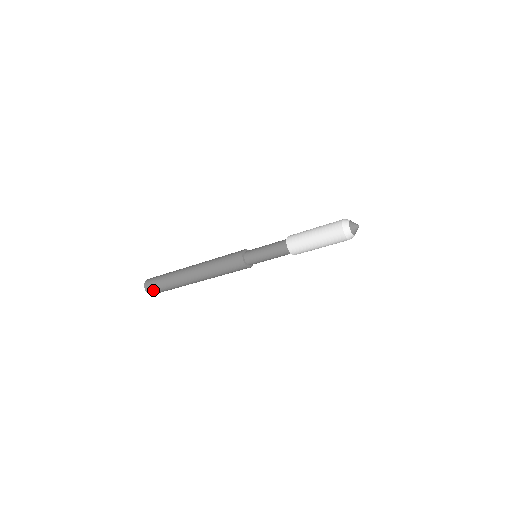
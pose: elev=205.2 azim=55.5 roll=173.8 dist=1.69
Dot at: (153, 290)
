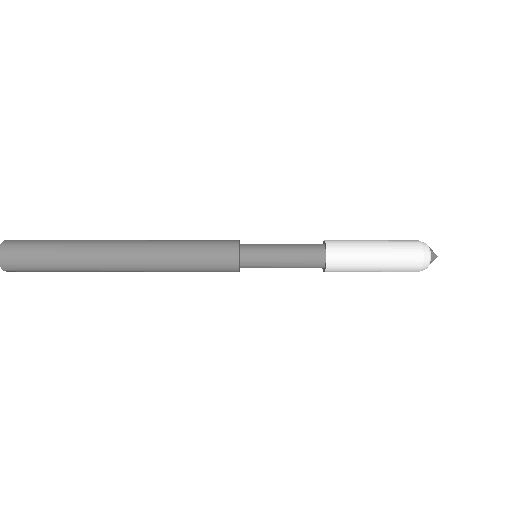
Dot at: (17, 260)
